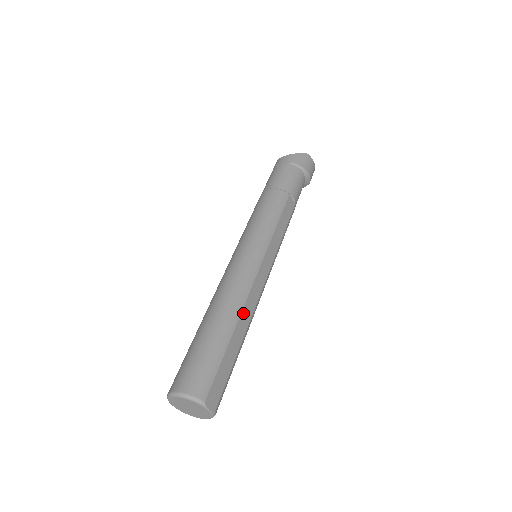
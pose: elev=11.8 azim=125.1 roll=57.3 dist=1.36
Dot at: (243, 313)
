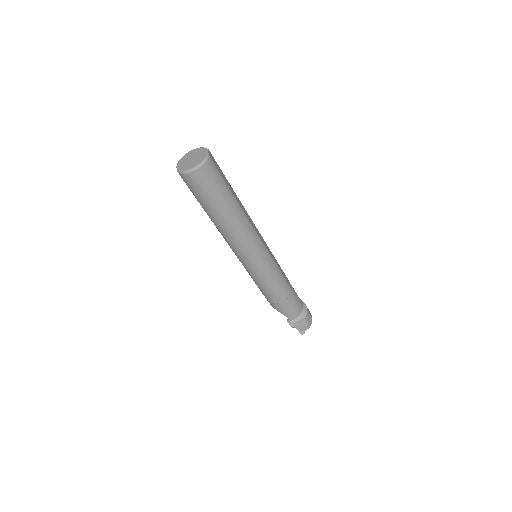
Dot at: (243, 207)
